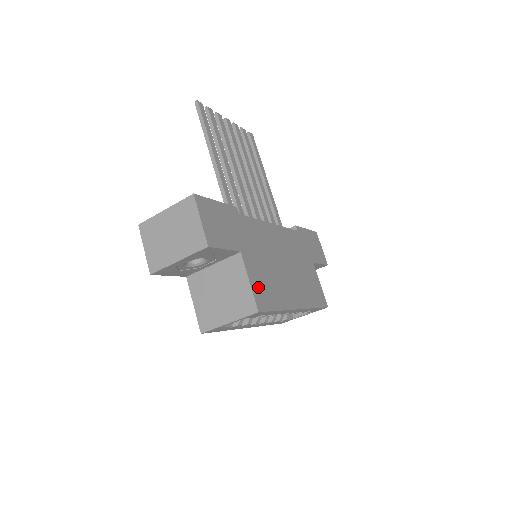
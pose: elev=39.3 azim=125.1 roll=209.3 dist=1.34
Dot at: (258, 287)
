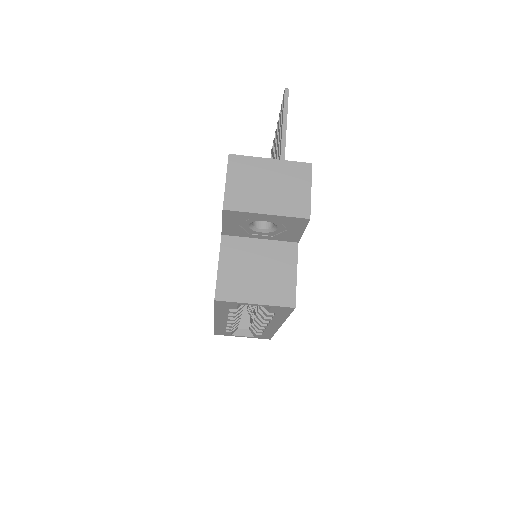
Dot at: occluded
